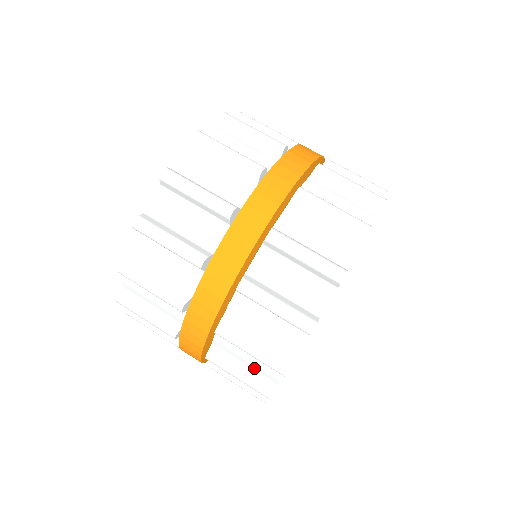
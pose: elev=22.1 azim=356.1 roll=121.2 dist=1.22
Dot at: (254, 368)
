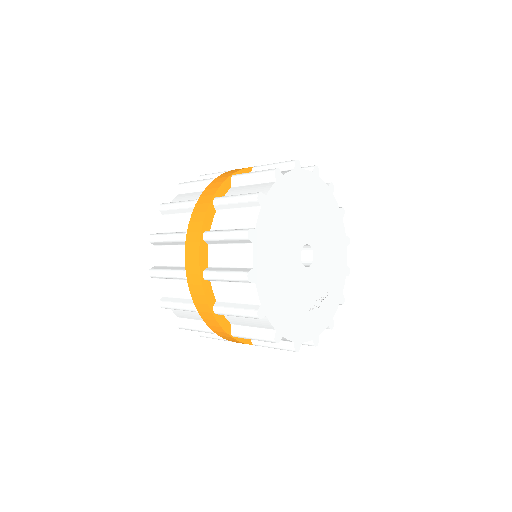
Dot at: occluded
